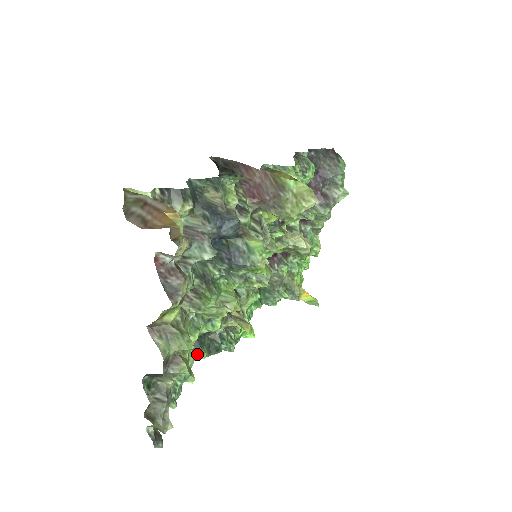
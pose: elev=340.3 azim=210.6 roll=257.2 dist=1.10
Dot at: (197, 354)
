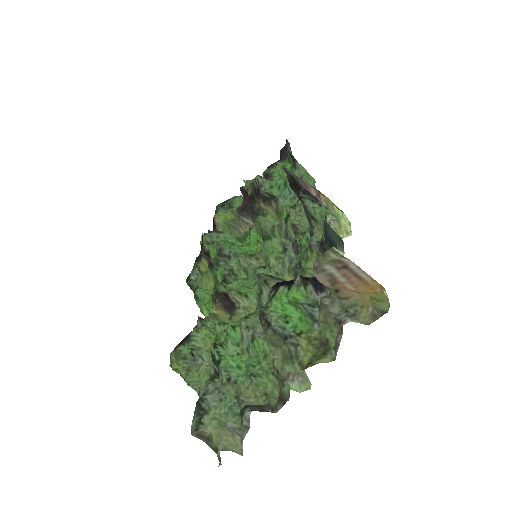
Dot at: occluded
